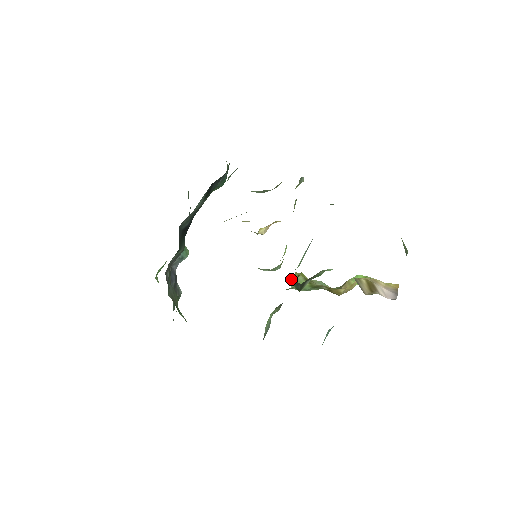
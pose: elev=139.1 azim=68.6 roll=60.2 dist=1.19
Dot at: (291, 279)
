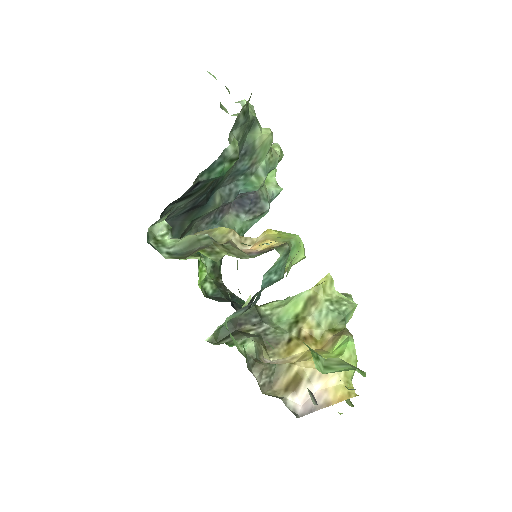
Dot at: (228, 322)
